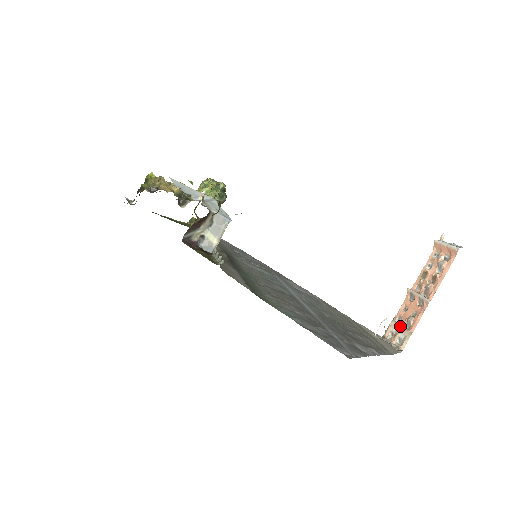
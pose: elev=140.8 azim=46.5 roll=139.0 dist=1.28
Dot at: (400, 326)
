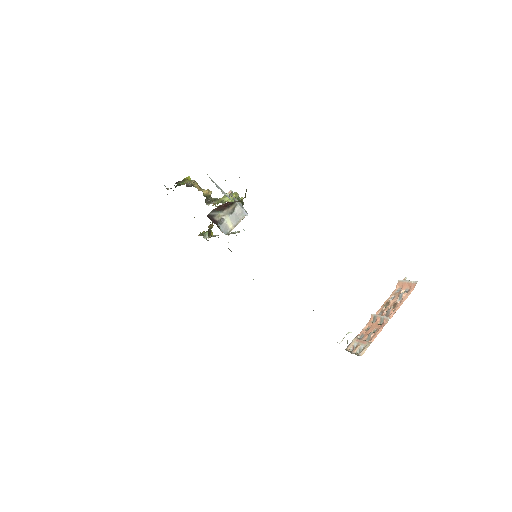
Dot at: (362, 340)
